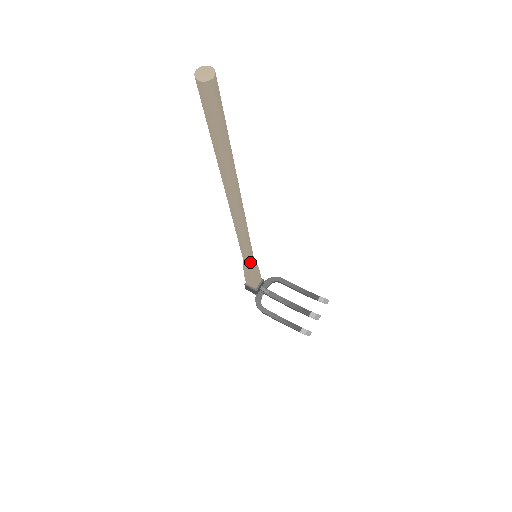
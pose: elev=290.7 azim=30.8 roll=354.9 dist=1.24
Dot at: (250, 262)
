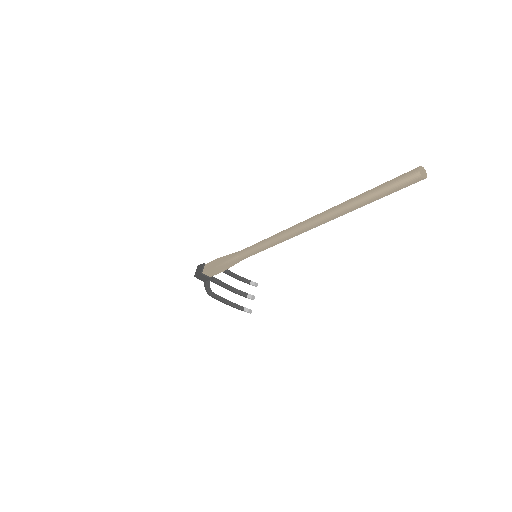
Dot at: (243, 259)
